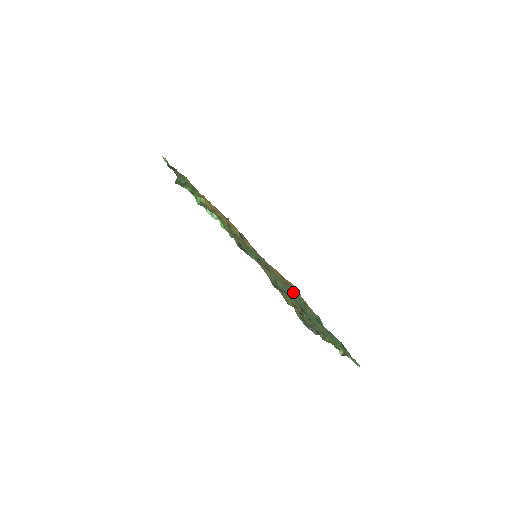
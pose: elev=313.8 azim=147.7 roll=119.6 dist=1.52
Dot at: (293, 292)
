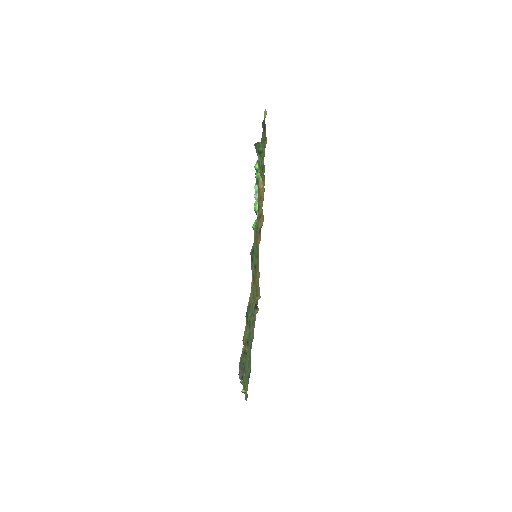
Dot at: (255, 305)
